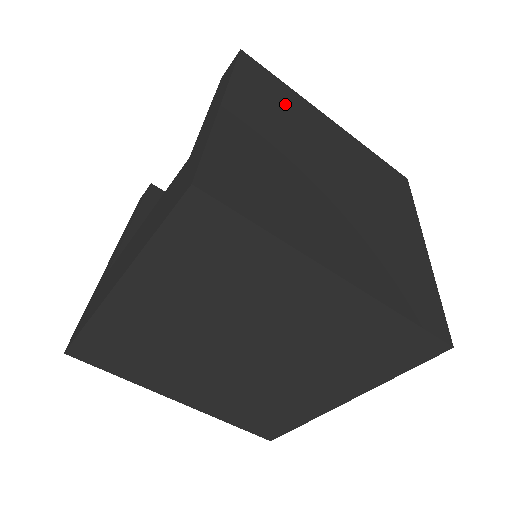
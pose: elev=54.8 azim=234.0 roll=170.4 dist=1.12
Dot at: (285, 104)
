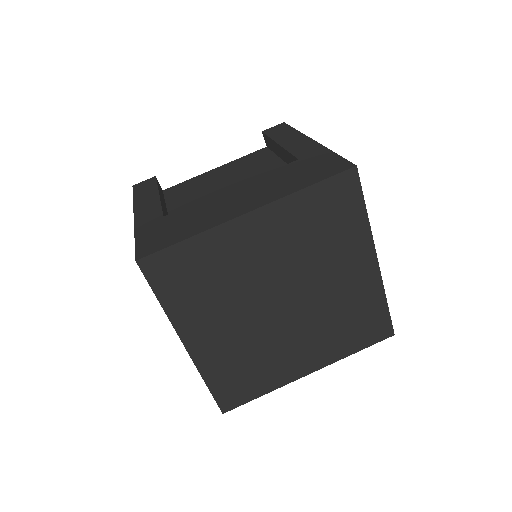
Dot at: occluded
